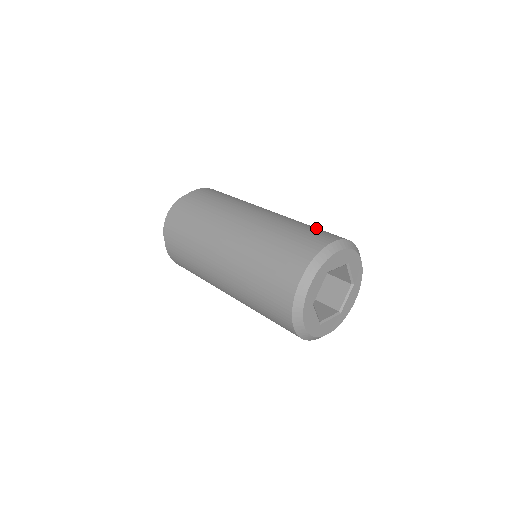
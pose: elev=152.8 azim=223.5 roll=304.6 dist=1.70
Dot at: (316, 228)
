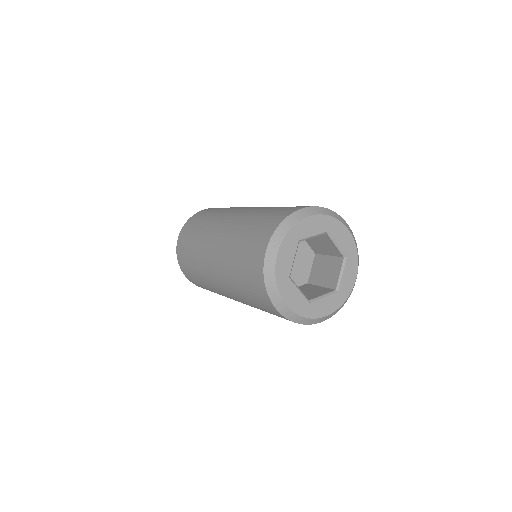
Dot at: occluded
